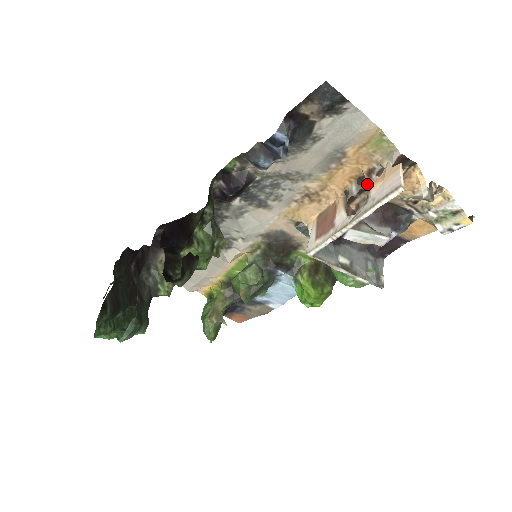
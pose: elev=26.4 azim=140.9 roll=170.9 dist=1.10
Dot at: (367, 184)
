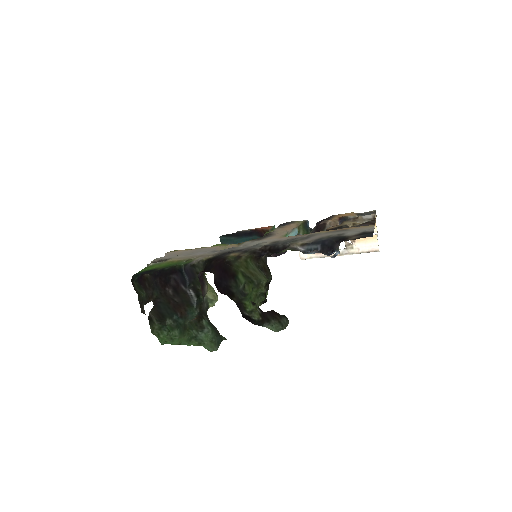
Dot at: occluded
